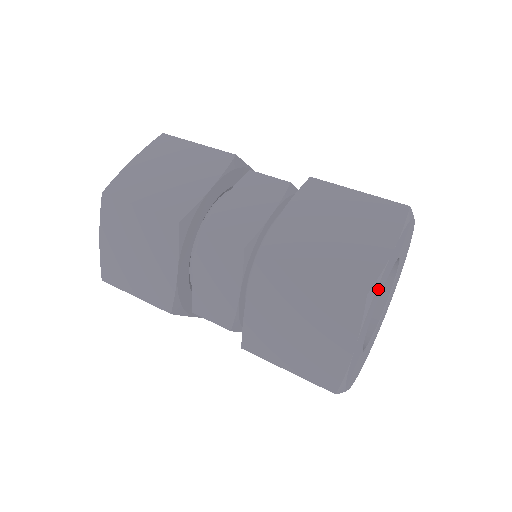
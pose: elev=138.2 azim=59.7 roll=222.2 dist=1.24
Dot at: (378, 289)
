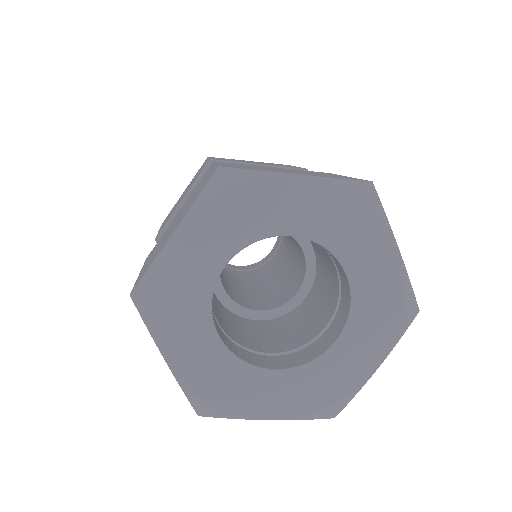
Dot at: (249, 199)
